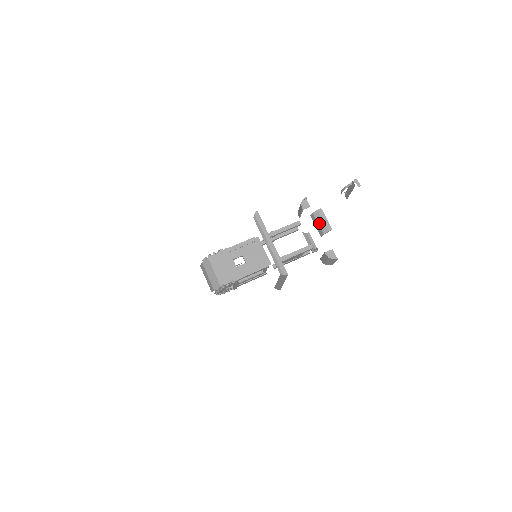
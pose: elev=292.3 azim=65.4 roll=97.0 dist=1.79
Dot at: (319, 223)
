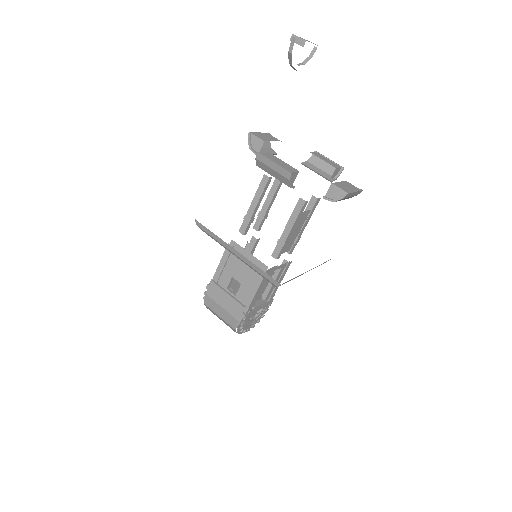
Dot at: (272, 175)
